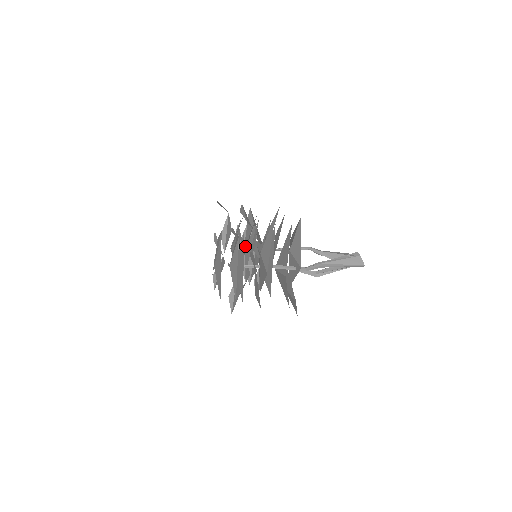
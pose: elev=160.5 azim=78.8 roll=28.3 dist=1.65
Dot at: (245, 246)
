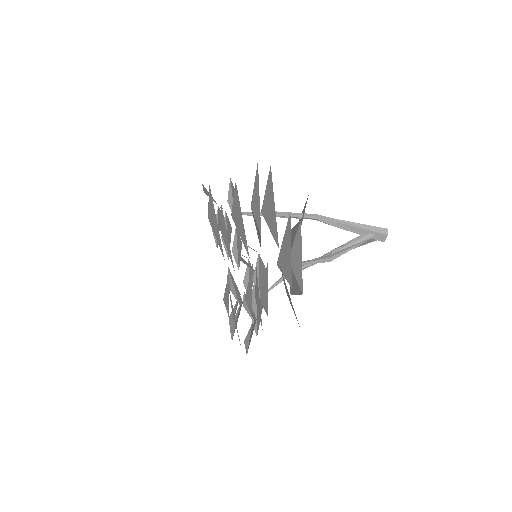
Dot at: occluded
